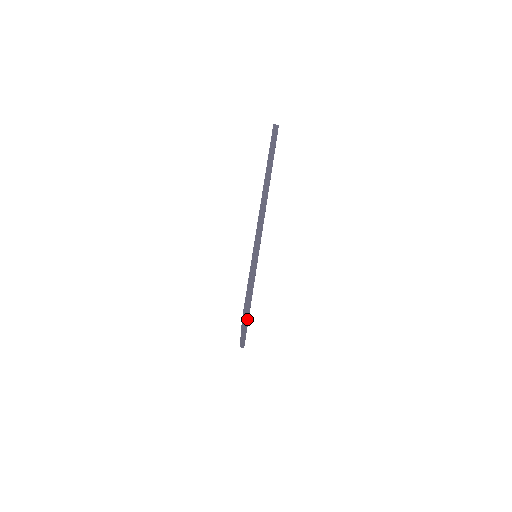
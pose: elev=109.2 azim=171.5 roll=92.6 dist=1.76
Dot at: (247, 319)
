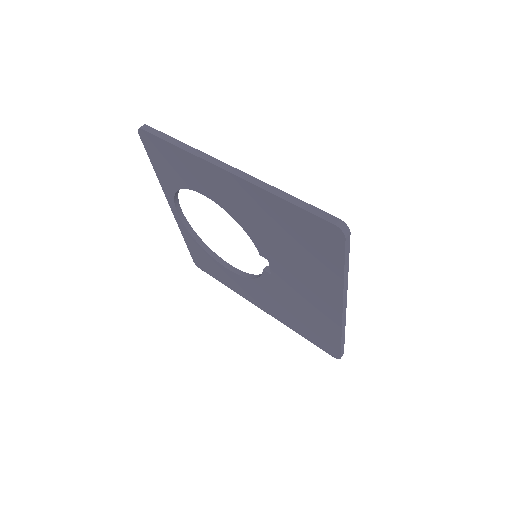
Dot at: (348, 230)
